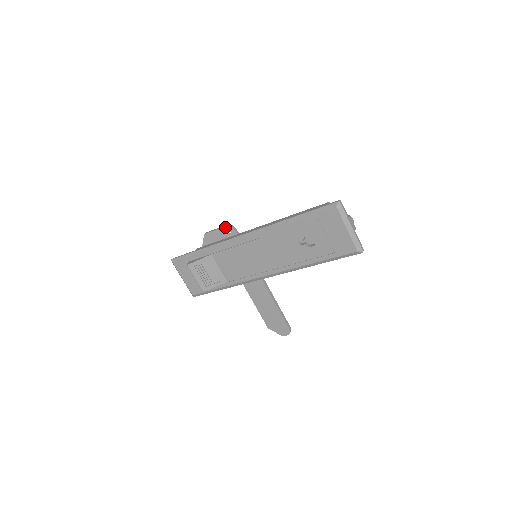
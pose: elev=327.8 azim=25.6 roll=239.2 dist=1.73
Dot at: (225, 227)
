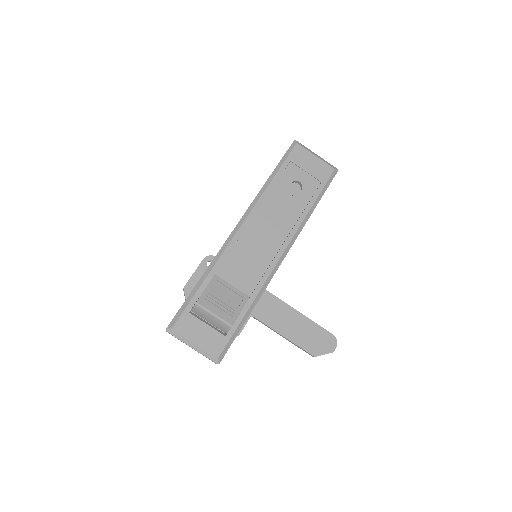
Dot at: (203, 260)
